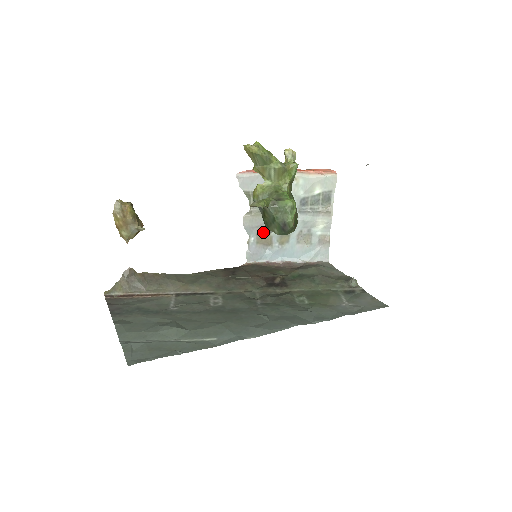
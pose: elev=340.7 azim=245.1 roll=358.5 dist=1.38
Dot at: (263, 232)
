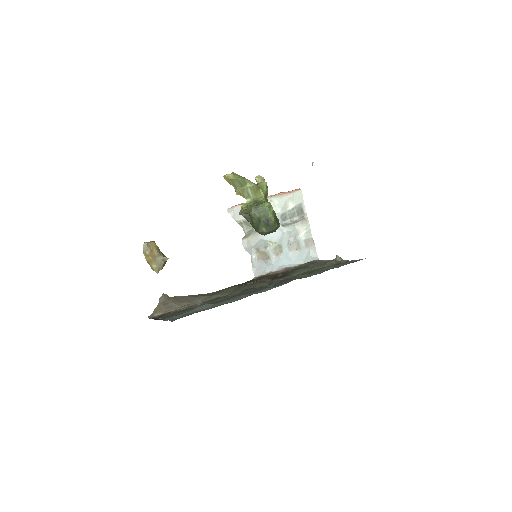
Dot at: (260, 249)
